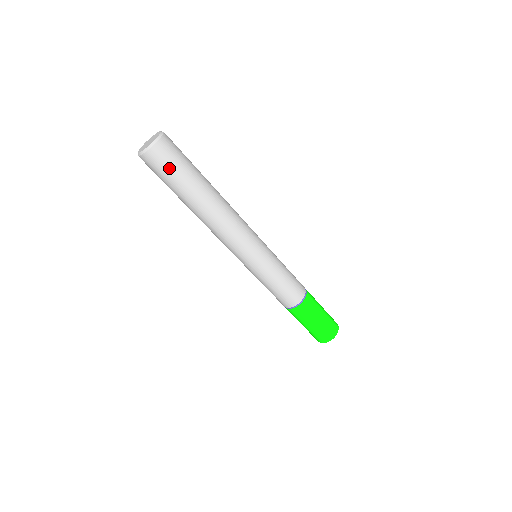
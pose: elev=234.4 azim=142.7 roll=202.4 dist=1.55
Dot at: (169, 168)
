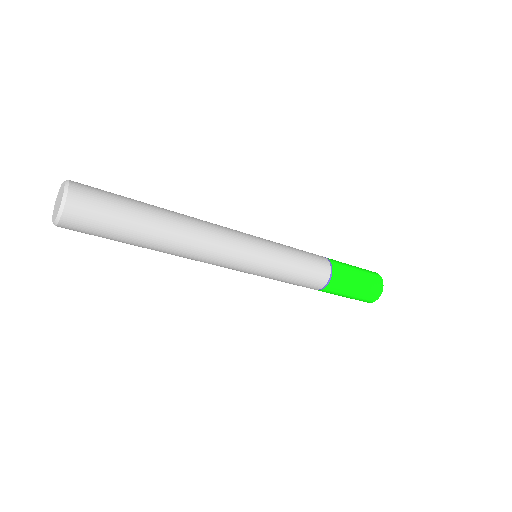
Dot at: (93, 234)
